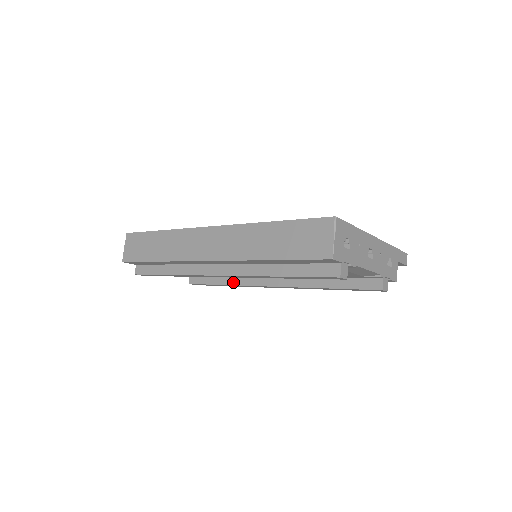
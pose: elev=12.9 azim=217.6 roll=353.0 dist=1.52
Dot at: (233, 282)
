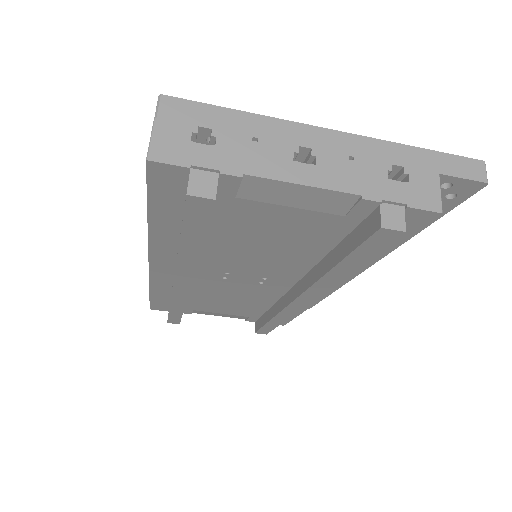
Dot at: (274, 312)
